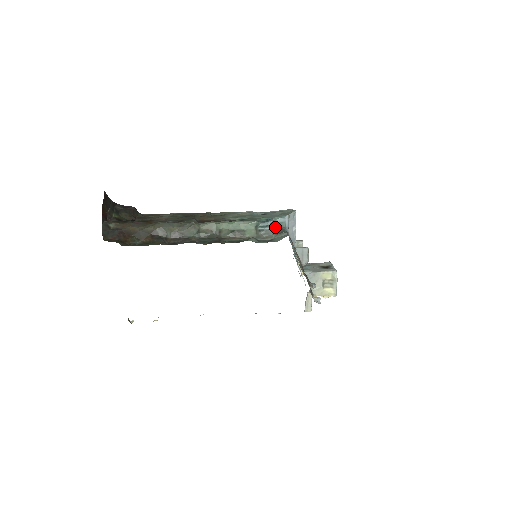
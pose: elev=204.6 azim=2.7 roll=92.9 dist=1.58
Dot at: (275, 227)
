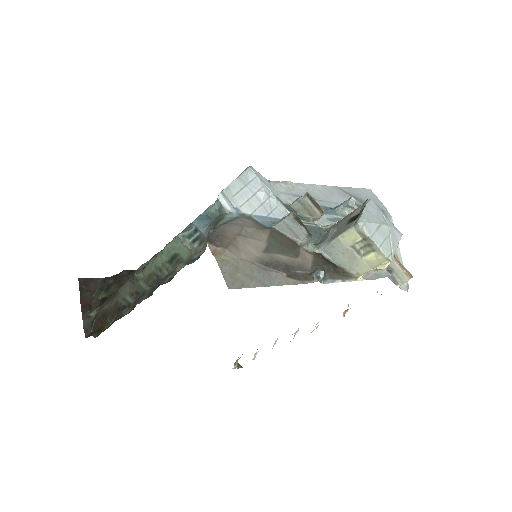
Dot at: (207, 225)
